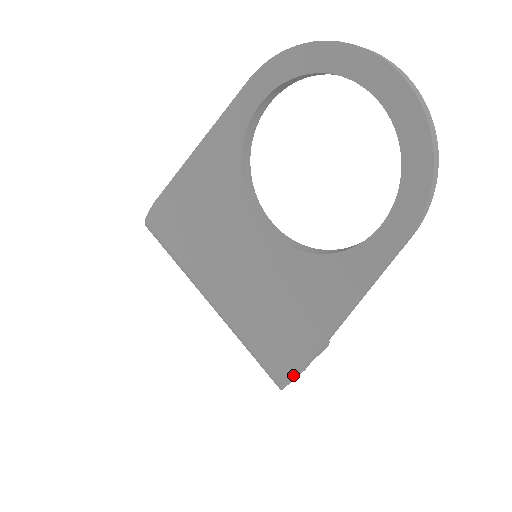
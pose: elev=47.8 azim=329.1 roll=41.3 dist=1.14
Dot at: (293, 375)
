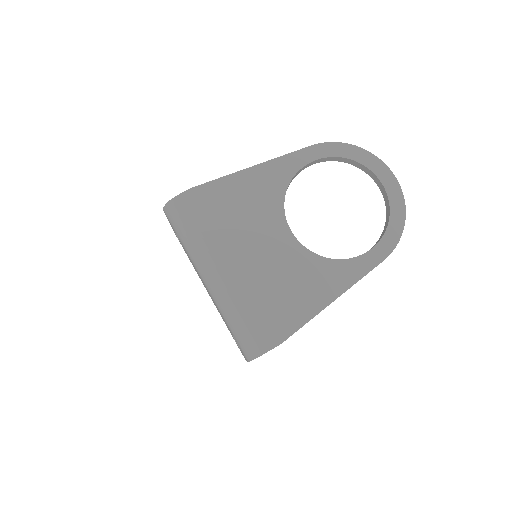
Dot at: (277, 343)
